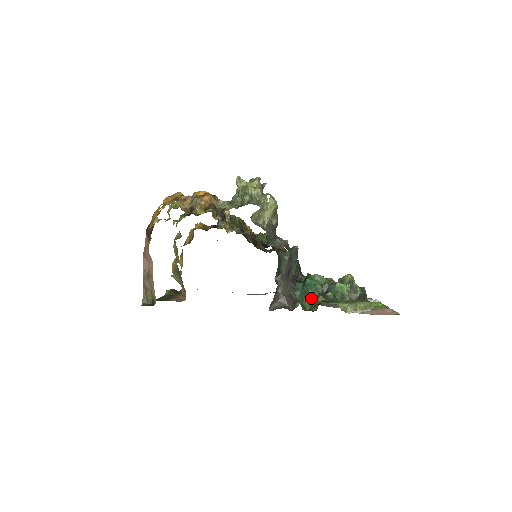
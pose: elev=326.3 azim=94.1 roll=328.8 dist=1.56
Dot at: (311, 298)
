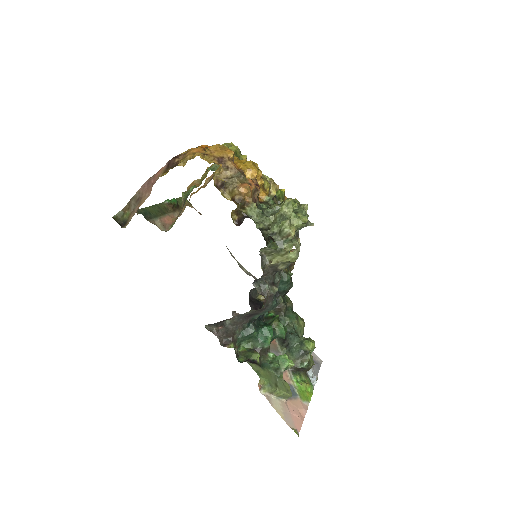
Dot at: (252, 345)
